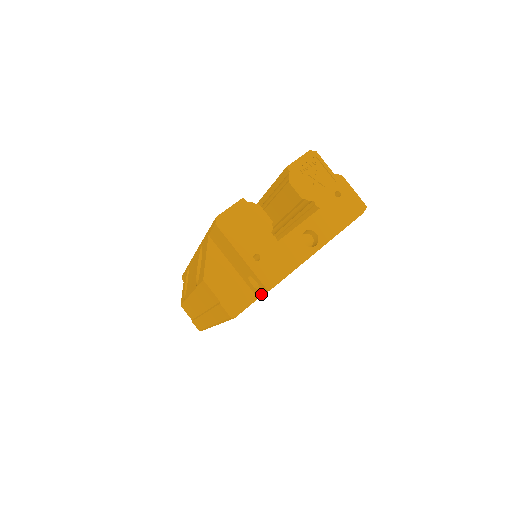
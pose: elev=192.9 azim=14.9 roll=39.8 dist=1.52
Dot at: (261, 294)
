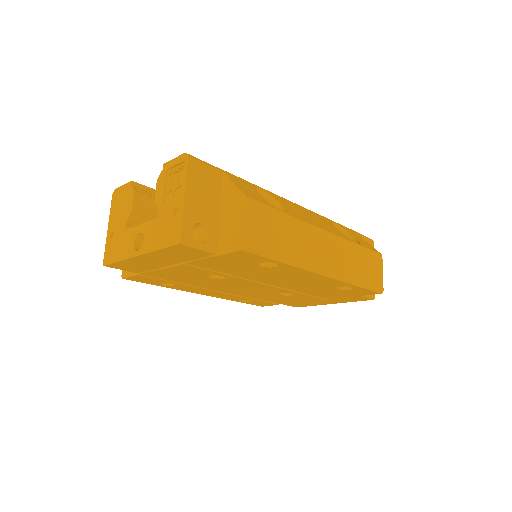
Dot at: occluded
